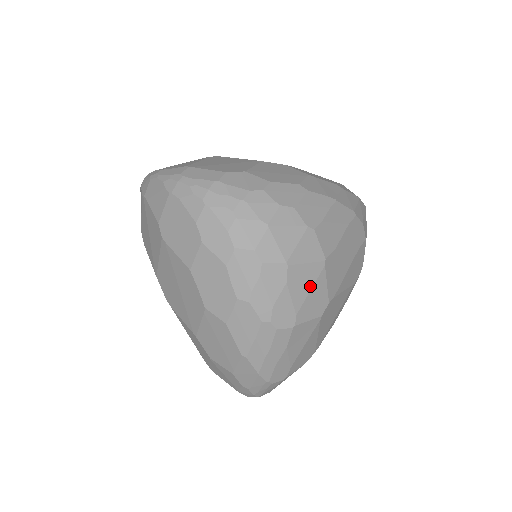
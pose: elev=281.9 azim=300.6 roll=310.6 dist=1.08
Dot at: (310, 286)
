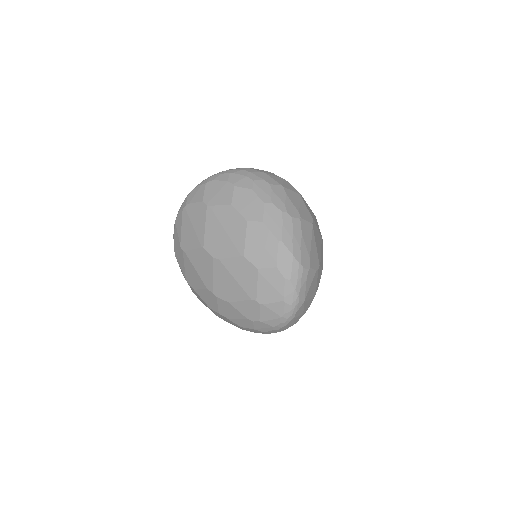
Dot at: (299, 202)
